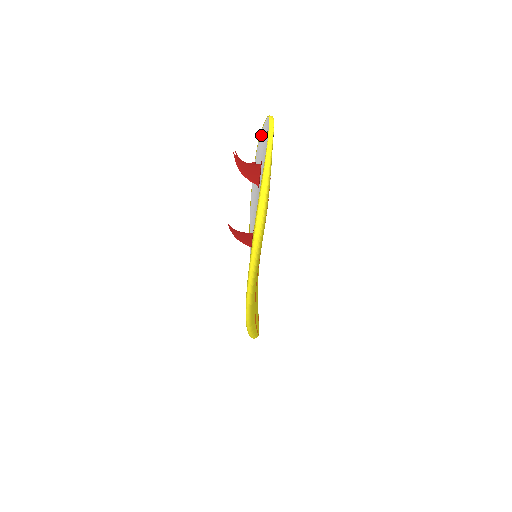
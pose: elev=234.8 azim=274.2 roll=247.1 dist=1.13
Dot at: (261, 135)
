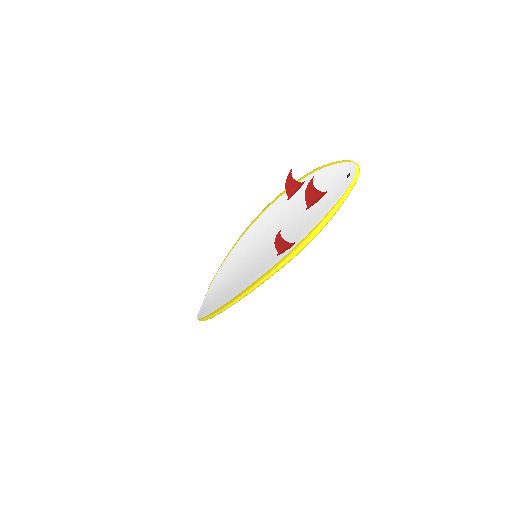
Dot at: (328, 168)
